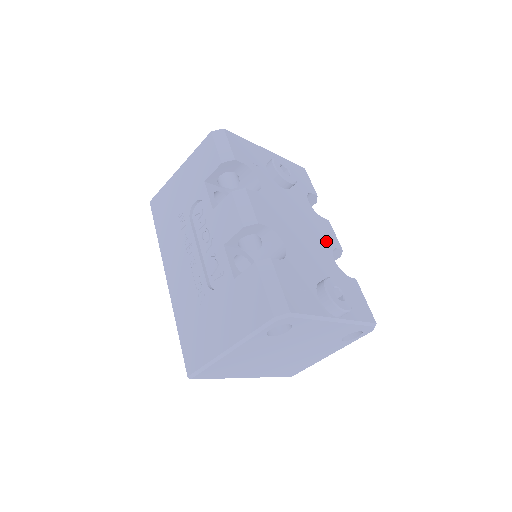
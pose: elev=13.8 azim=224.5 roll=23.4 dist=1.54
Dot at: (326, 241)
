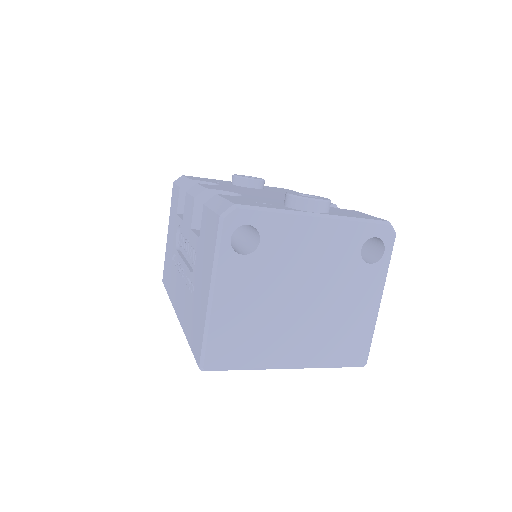
Dot at: occluded
